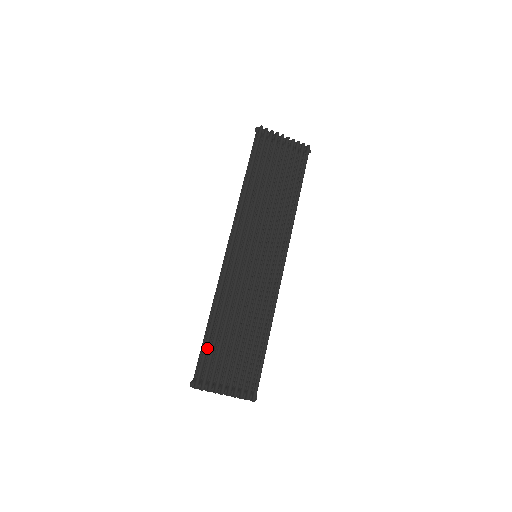
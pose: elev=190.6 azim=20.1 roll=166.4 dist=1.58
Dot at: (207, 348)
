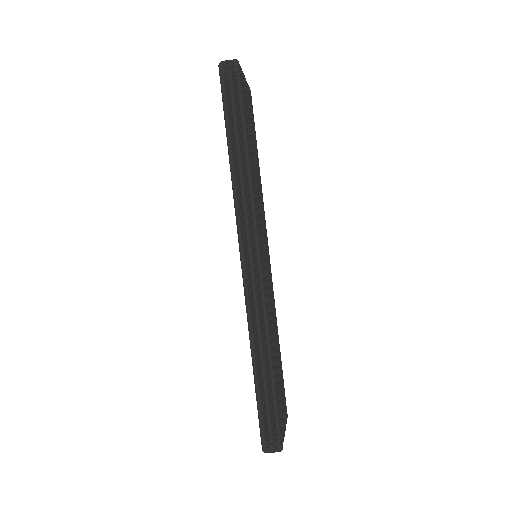
Dot at: (276, 398)
